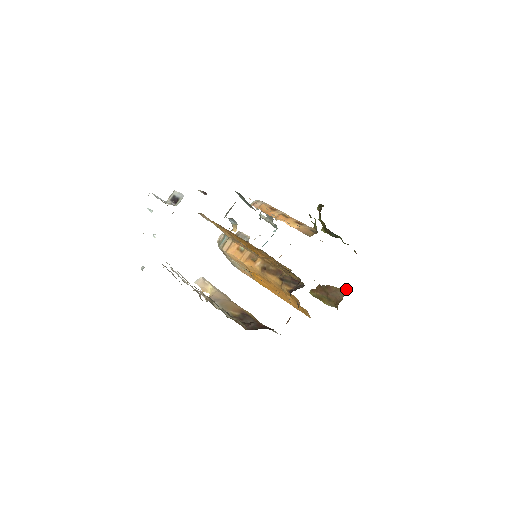
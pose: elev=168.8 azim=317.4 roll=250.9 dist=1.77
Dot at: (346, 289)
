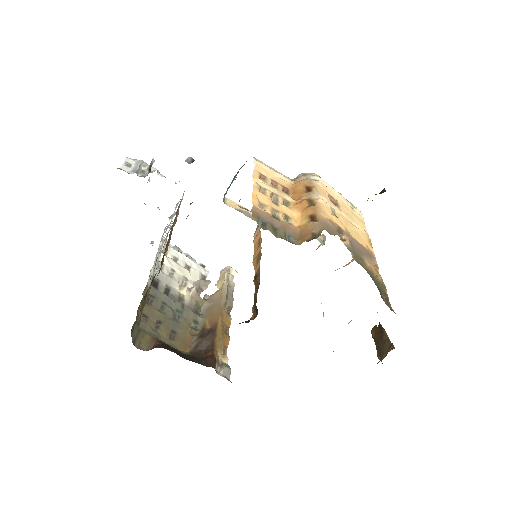
Dot at: (392, 346)
